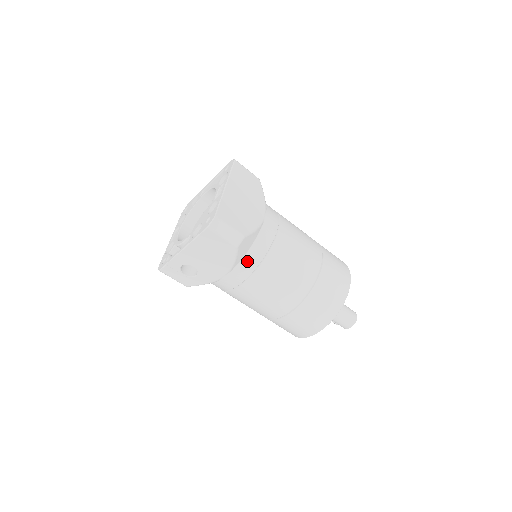
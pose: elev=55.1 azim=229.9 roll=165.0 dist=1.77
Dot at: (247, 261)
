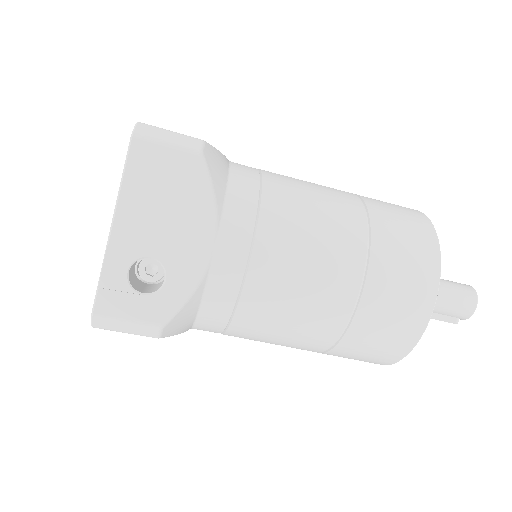
Dot at: (236, 197)
